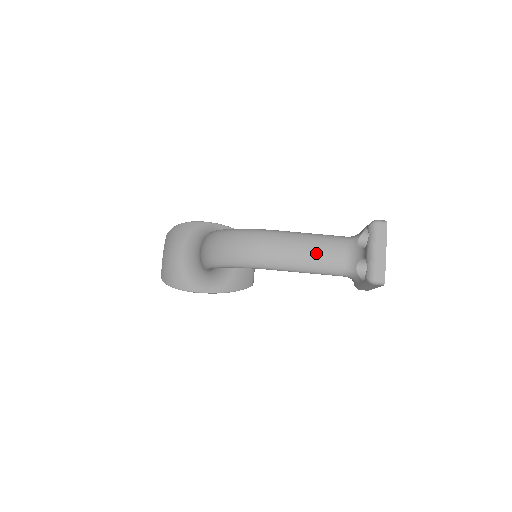
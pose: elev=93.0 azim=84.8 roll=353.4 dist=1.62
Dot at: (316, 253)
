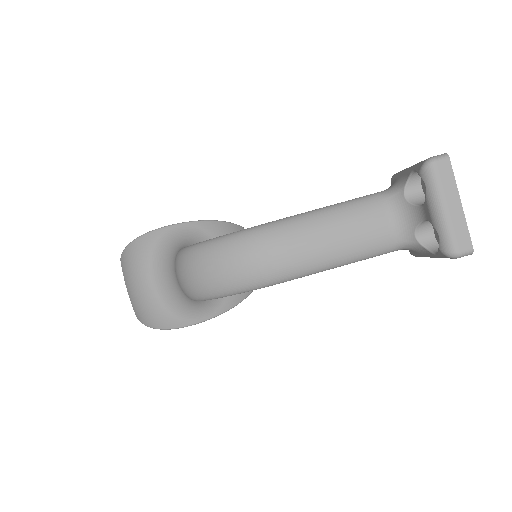
Dot at: (349, 235)
